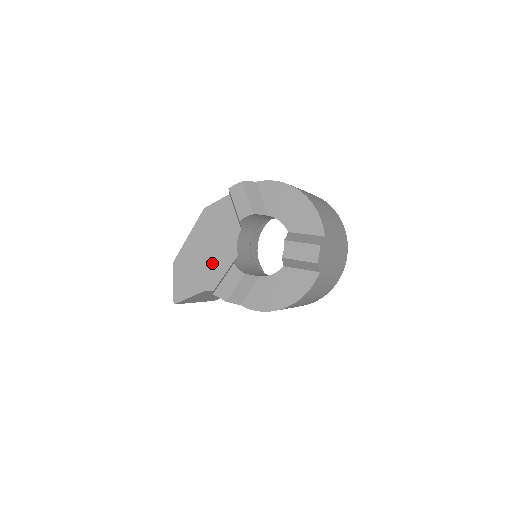
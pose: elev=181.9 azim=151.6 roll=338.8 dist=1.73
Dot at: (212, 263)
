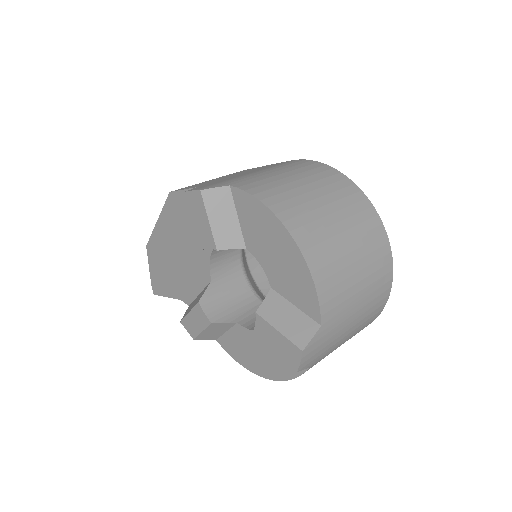
Dot at: (184, 272)
